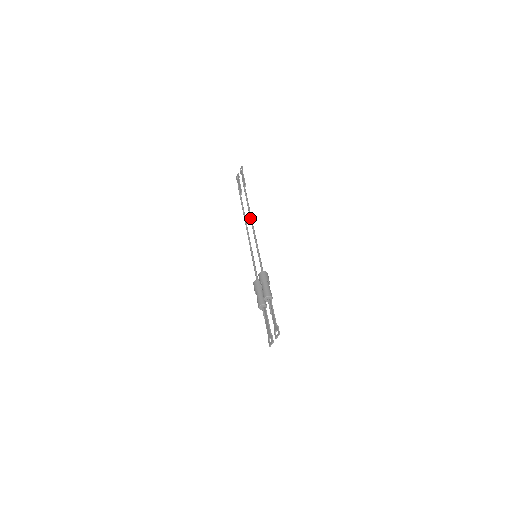
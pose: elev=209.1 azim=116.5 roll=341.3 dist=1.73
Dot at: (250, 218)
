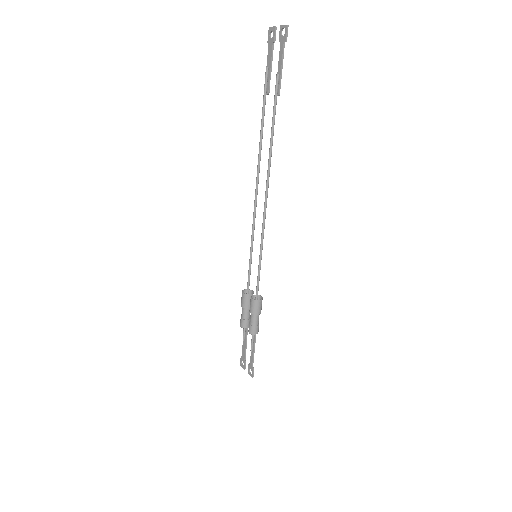
Dot at: (266, 188)
